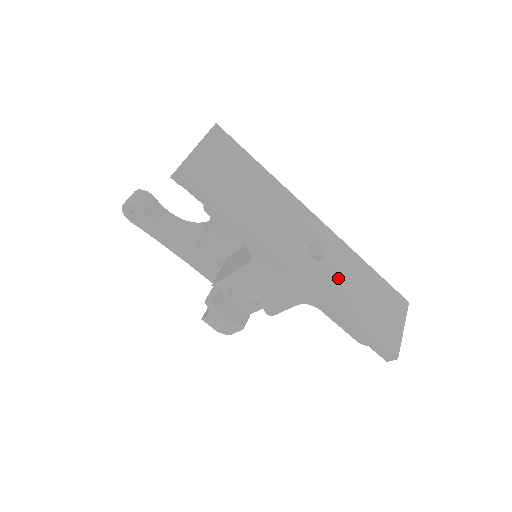
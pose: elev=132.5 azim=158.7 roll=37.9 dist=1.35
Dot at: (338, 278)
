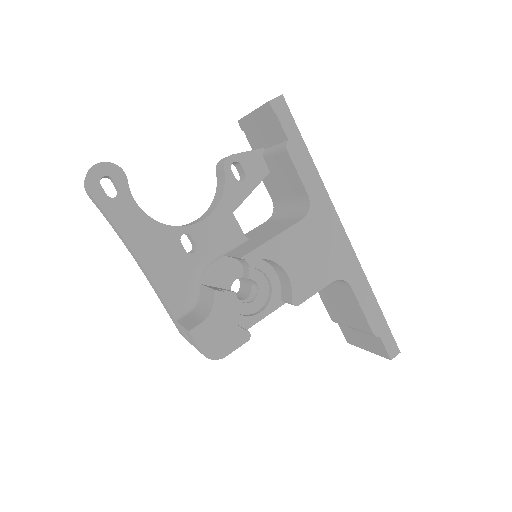
Dot at: occluded
